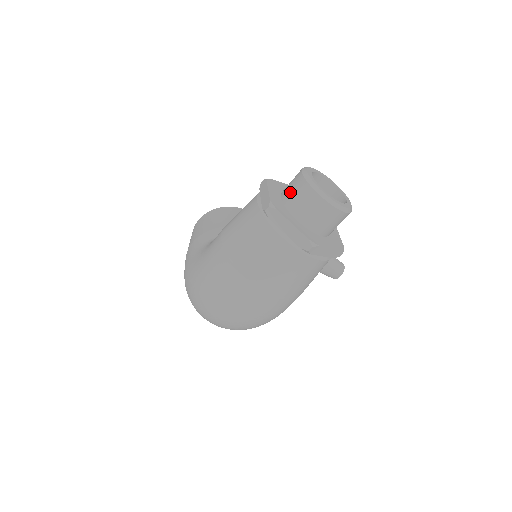
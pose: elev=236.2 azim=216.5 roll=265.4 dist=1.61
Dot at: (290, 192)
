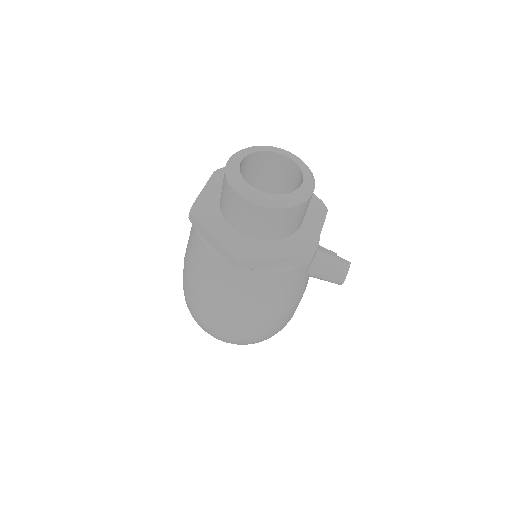
Dot at: occluded
